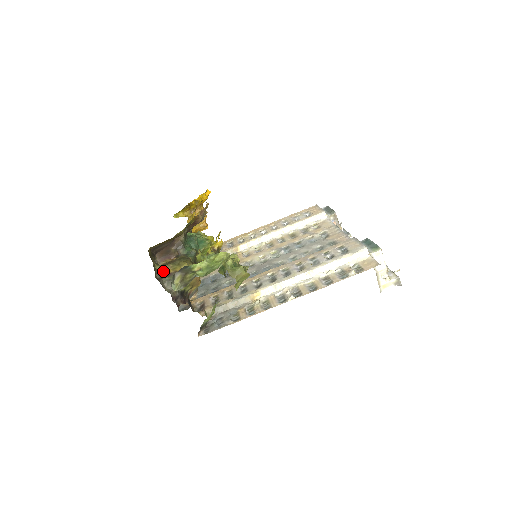
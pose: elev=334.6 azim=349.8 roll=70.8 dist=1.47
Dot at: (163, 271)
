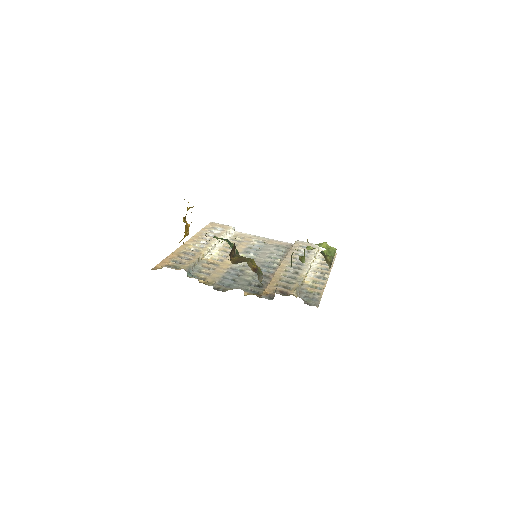
Dot at: (251, 267)
